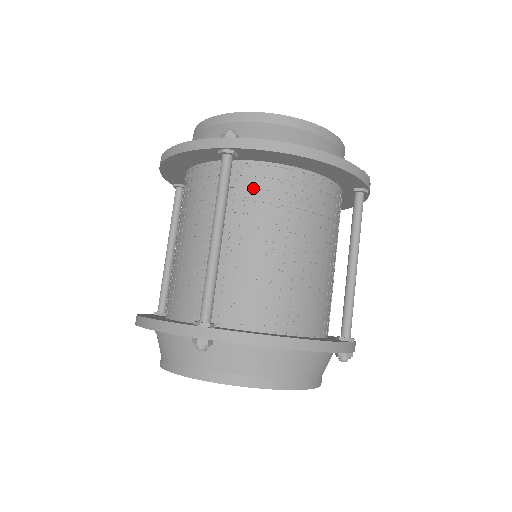
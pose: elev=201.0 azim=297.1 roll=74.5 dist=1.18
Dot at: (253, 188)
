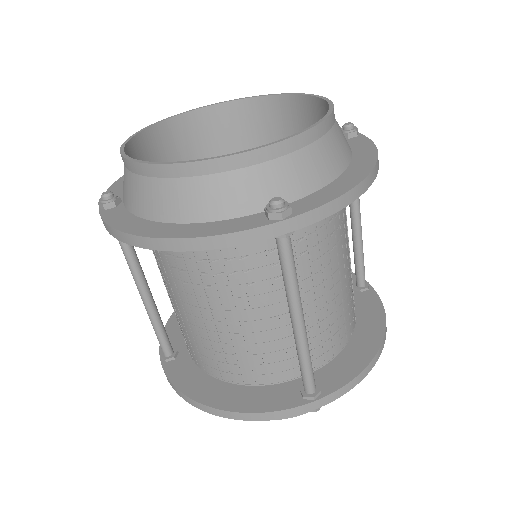
Dot at: (302, 240)
